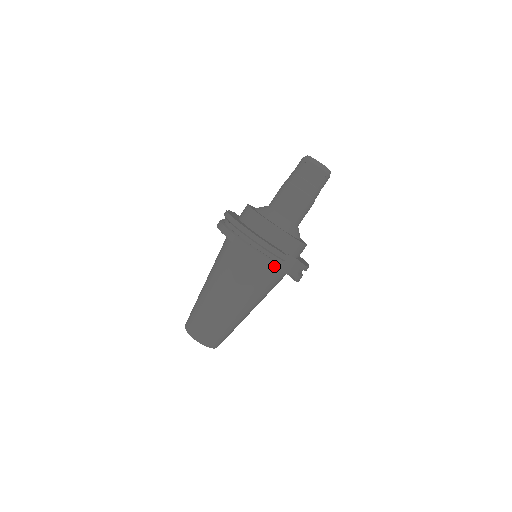
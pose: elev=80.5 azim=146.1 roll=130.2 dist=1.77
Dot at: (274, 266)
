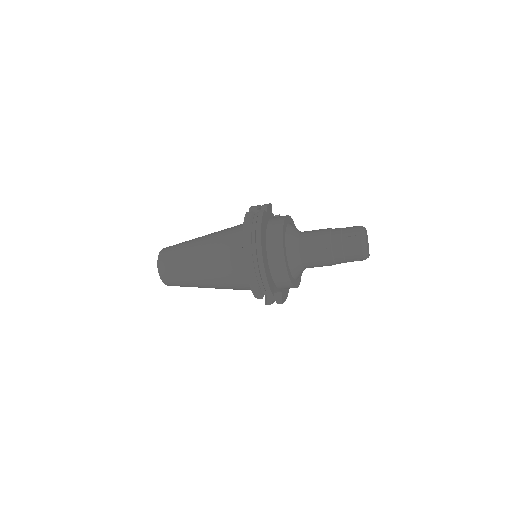
Dot at: (258, 295)
